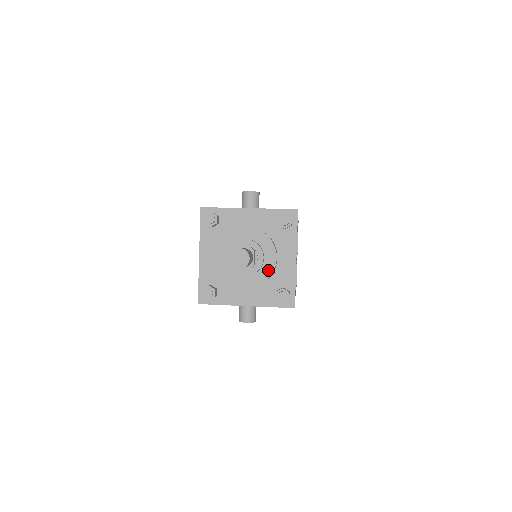
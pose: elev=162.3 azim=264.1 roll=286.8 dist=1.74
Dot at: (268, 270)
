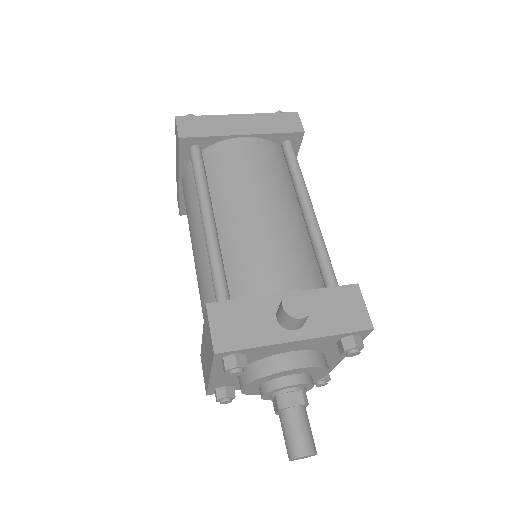
Dot at: occluded
